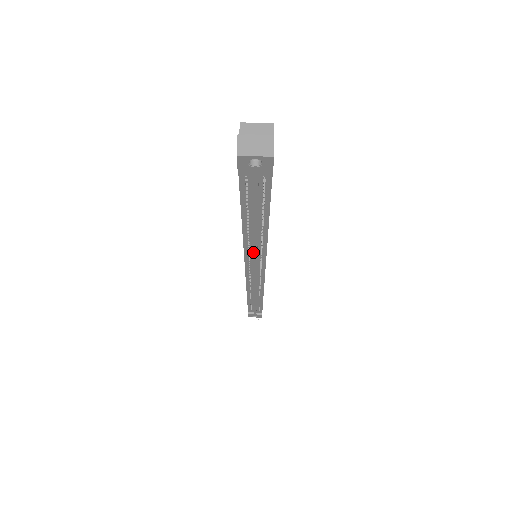
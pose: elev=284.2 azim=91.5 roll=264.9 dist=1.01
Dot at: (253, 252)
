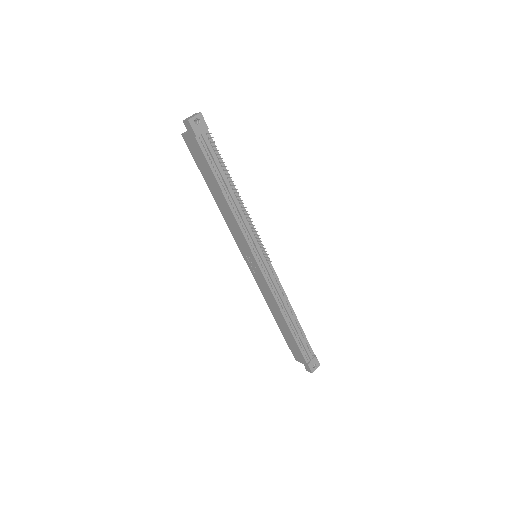
Dot at: (246, 225)
